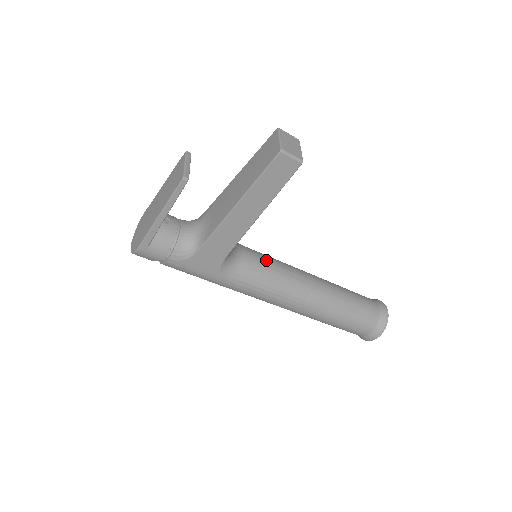
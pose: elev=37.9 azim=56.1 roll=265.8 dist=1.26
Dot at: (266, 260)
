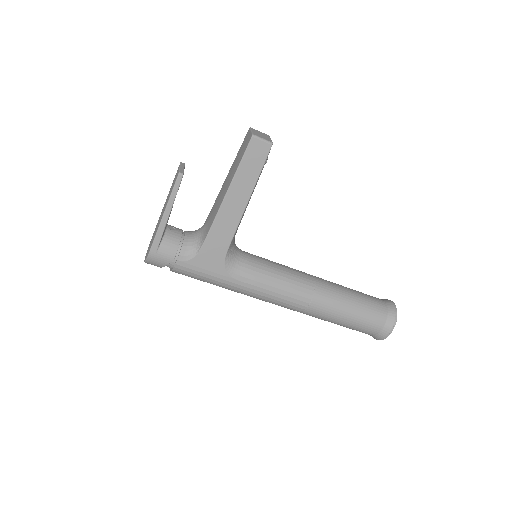
Dot at: (266, 260)
